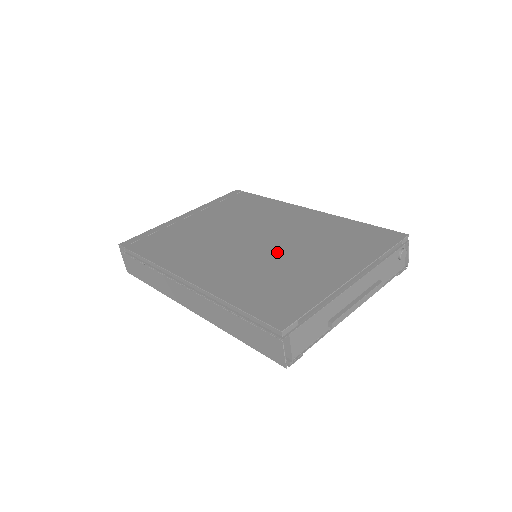
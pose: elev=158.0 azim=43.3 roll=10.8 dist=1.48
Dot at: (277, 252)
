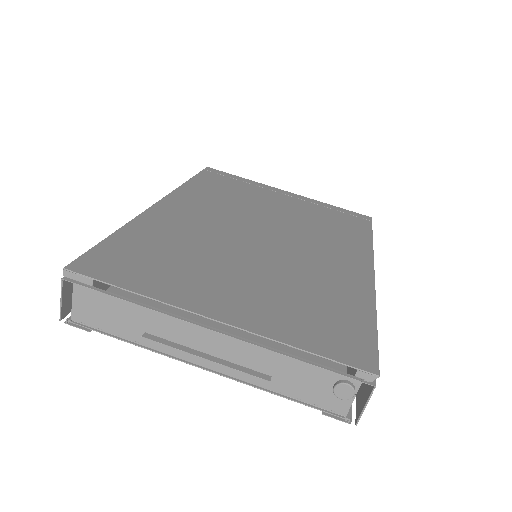
Dot at: (245, 253)
